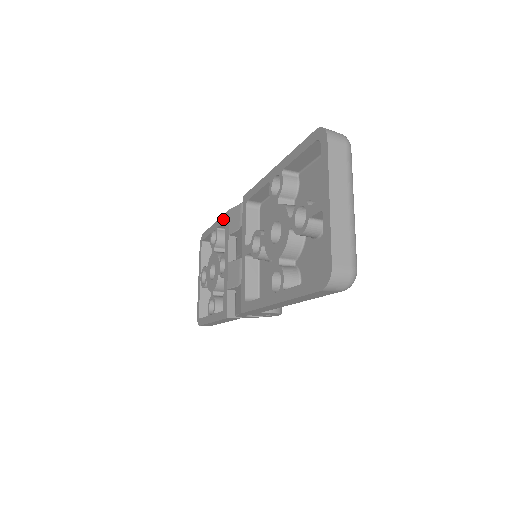
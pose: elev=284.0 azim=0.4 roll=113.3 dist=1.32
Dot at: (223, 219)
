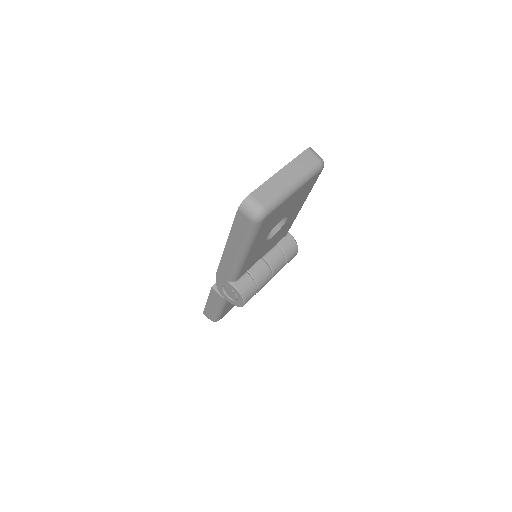
Dot at: occluded
